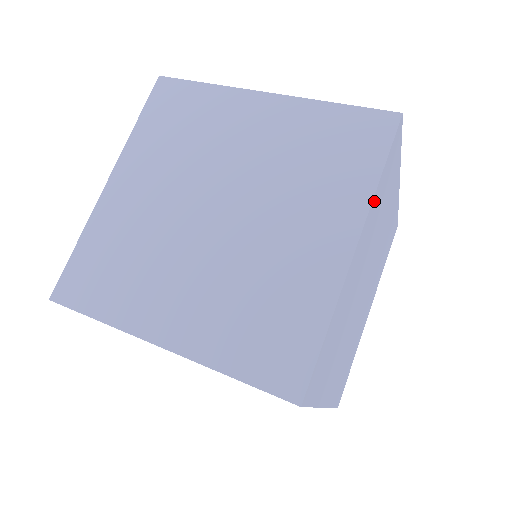
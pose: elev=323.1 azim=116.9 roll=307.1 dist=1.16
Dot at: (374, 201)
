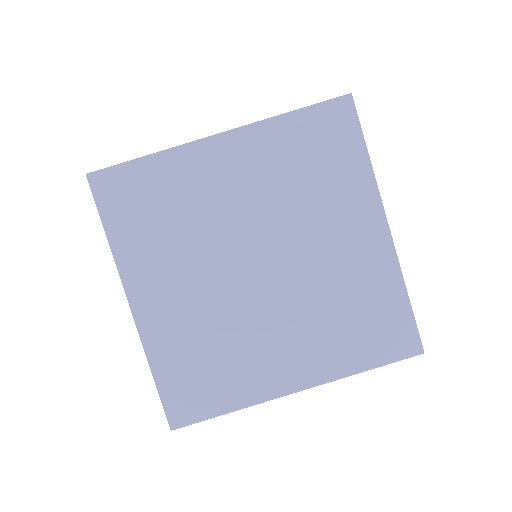
Dot at: occluded
